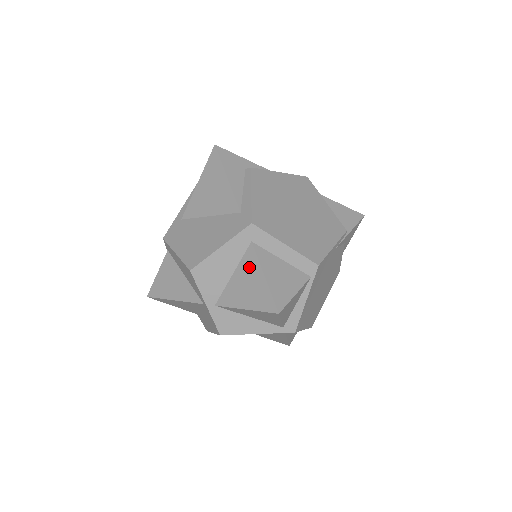
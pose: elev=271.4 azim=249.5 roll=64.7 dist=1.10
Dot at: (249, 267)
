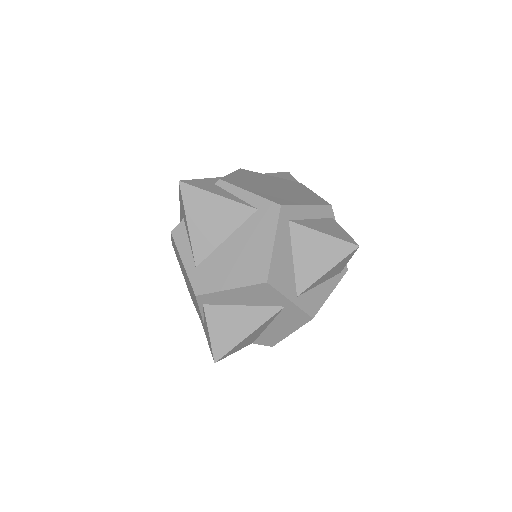
Dot at: (304, 240)
